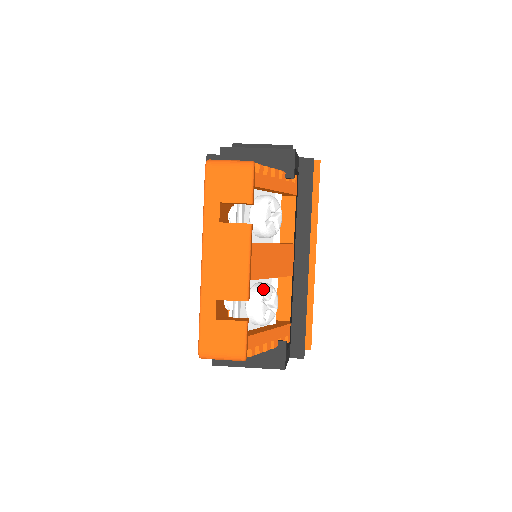
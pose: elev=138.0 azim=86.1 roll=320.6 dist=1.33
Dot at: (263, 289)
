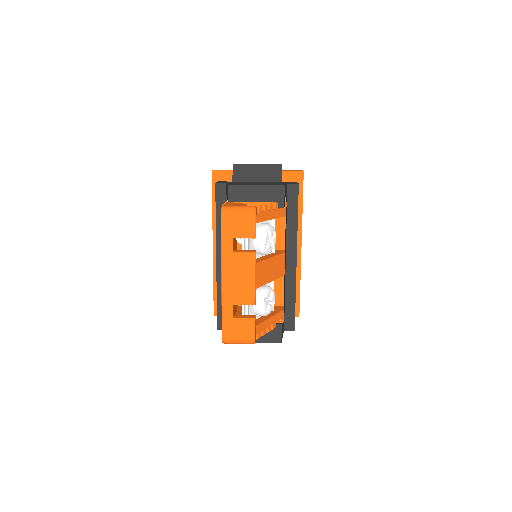
Dot at: (265, 292)
